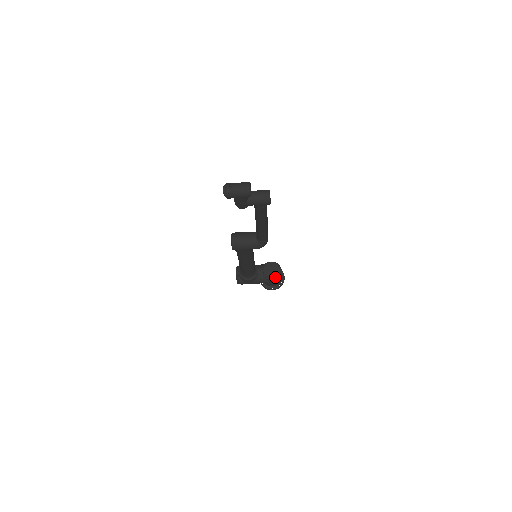
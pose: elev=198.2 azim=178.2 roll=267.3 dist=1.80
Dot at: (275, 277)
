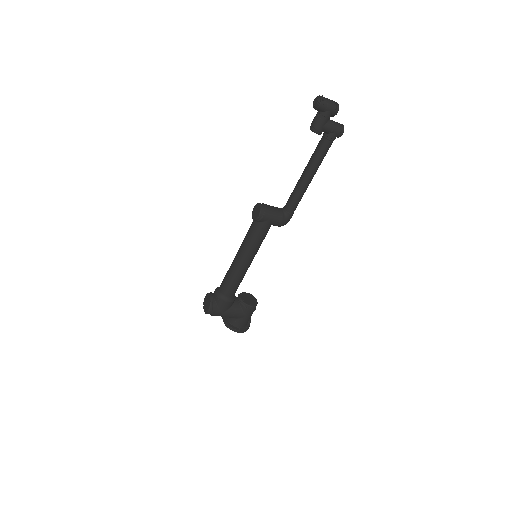
Dot at: (253, 305)
